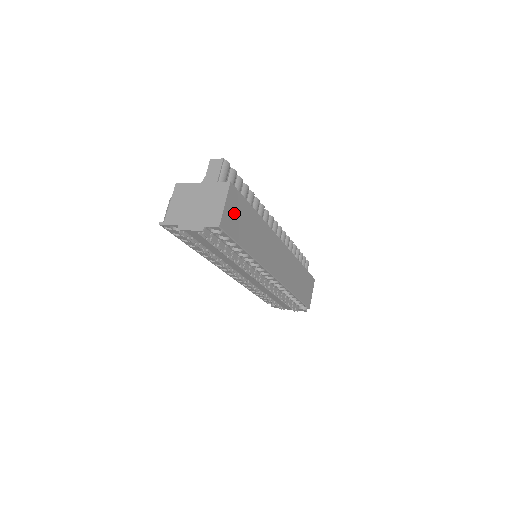
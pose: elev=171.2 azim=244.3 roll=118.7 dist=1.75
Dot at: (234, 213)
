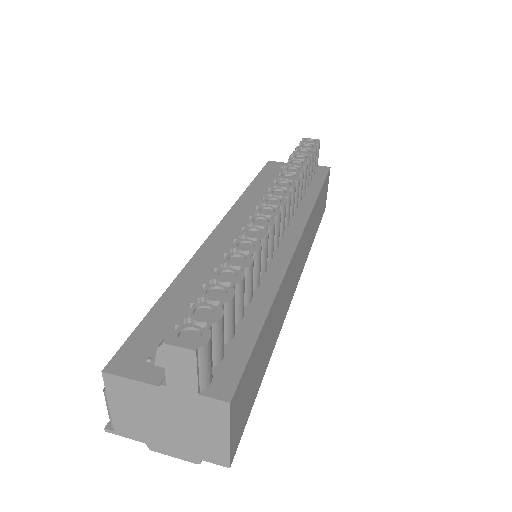
Dot at: (243, 402)
